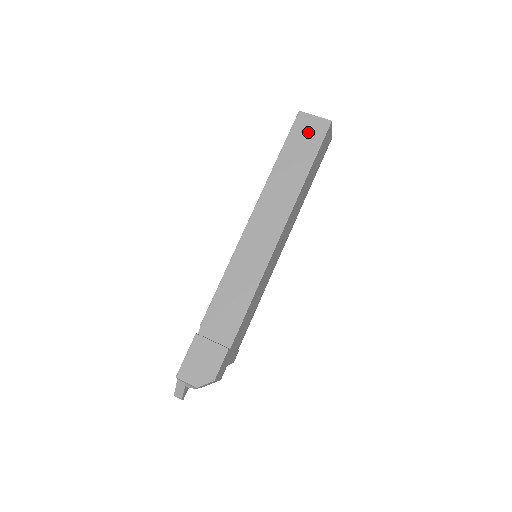
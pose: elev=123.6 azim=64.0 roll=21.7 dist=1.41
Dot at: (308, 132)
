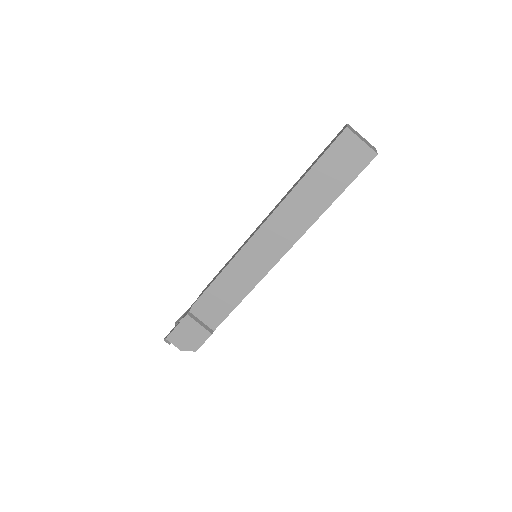
Dot at: (347, 158)
